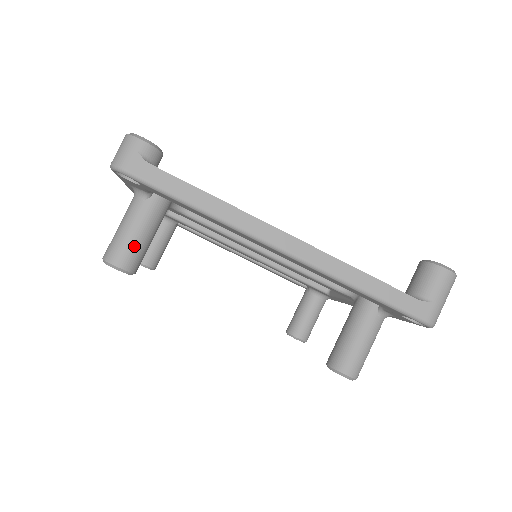
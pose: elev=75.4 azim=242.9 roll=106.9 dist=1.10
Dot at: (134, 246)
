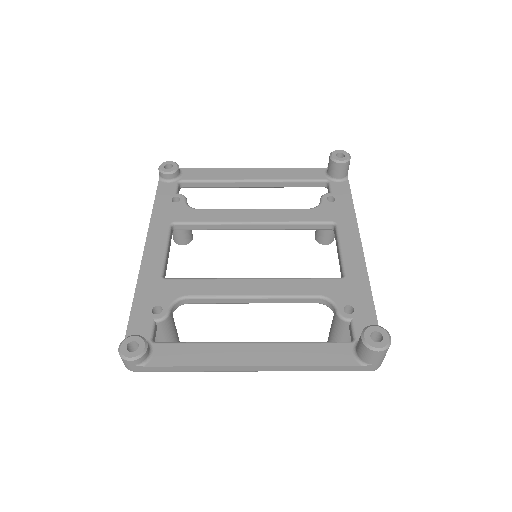
Dot at: occluded
